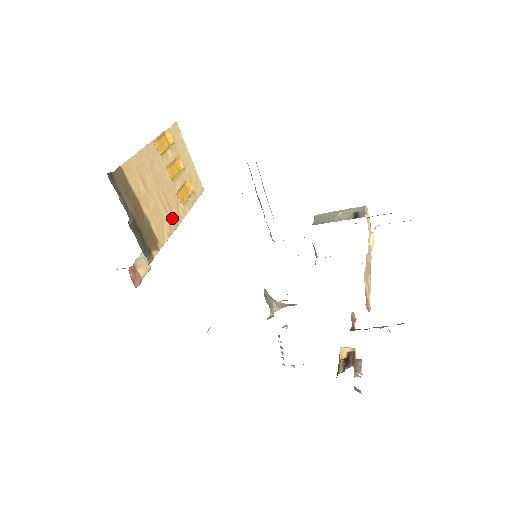
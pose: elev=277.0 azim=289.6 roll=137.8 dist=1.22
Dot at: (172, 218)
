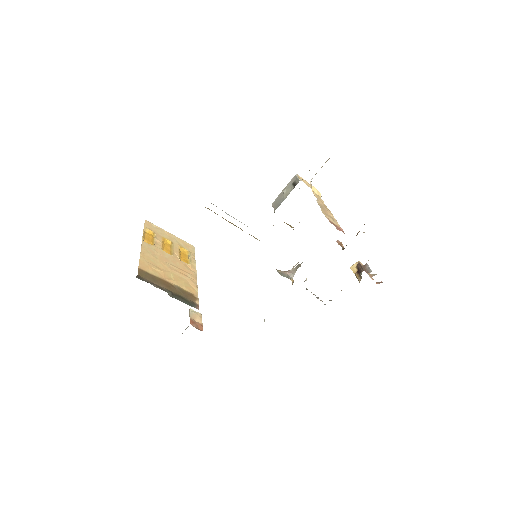
Dot at: (190, 276)
